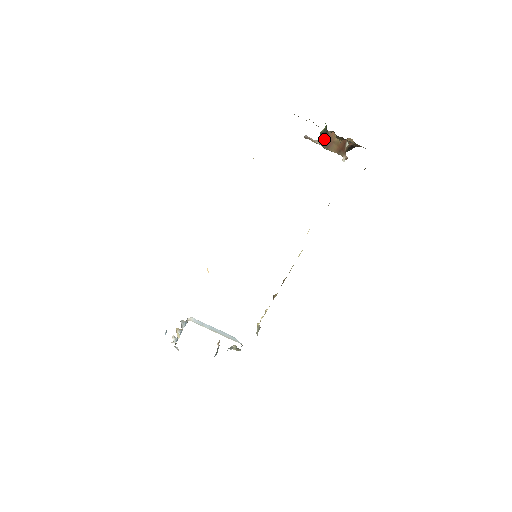
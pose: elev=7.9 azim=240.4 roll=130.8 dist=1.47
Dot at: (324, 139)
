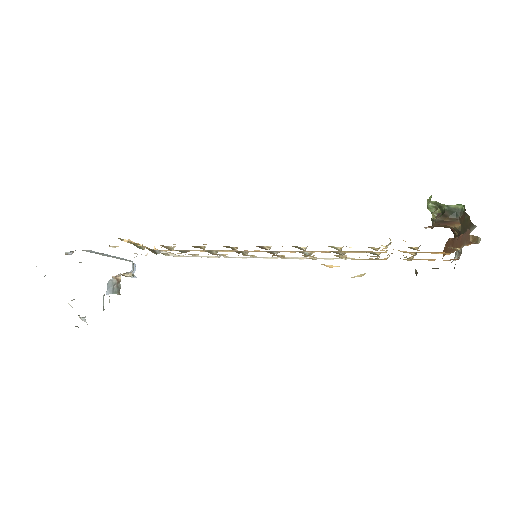
Dot at: (445, 219)
